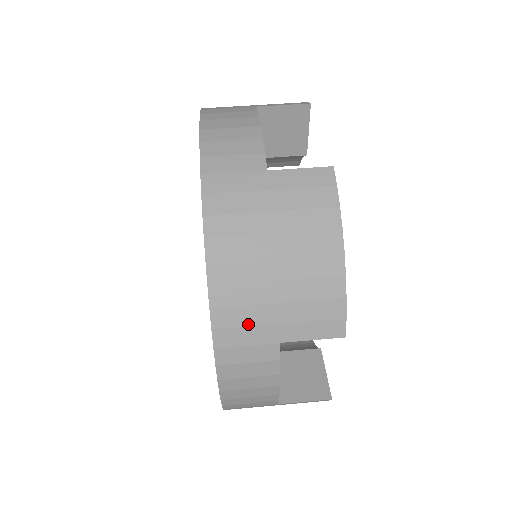
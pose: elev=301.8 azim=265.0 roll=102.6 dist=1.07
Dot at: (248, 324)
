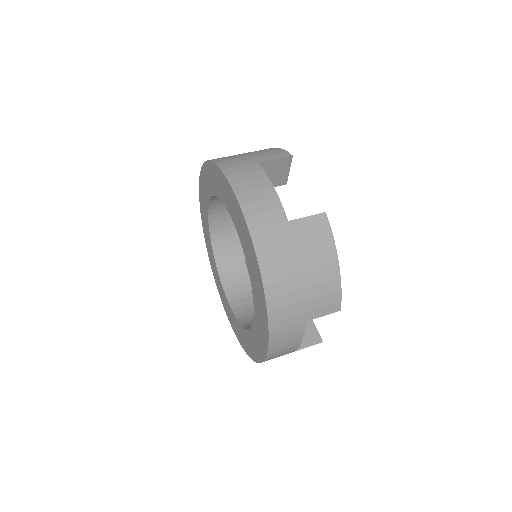
Dot at: (289, 316)
